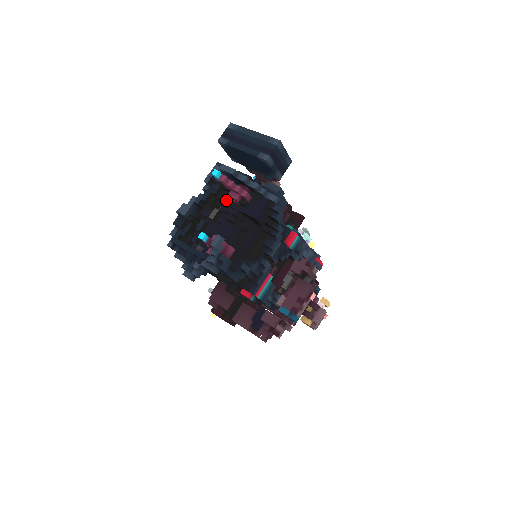
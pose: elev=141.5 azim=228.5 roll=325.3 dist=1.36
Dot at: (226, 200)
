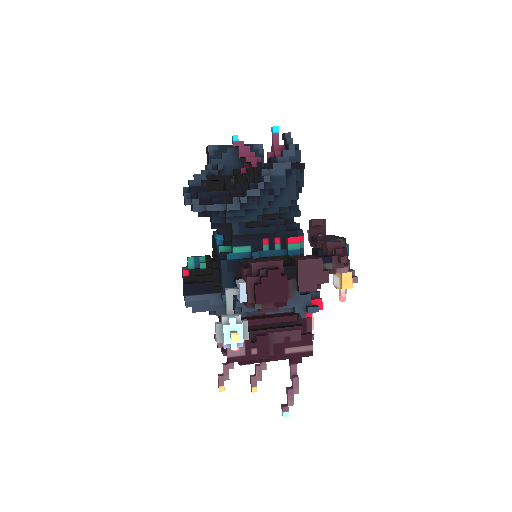
Dot at: (236, 174)
